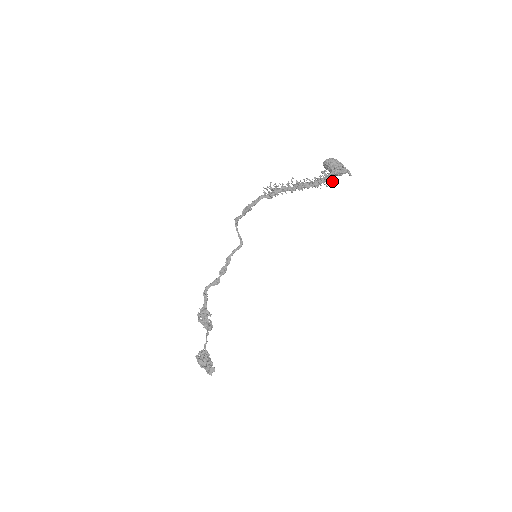
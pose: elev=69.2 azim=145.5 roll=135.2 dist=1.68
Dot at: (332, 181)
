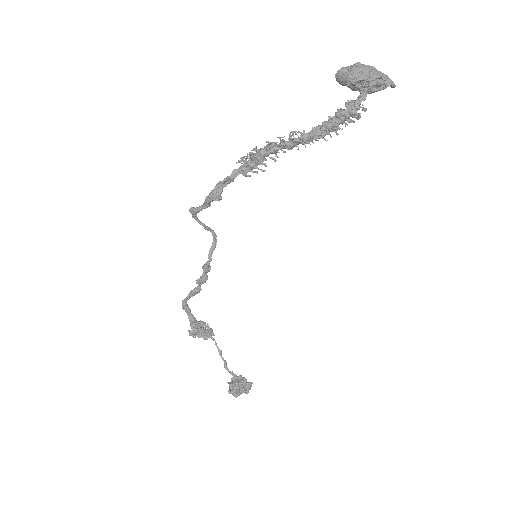
Dot at: occluded
